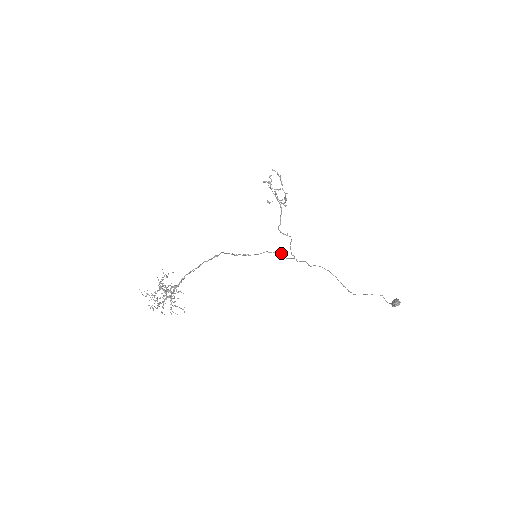
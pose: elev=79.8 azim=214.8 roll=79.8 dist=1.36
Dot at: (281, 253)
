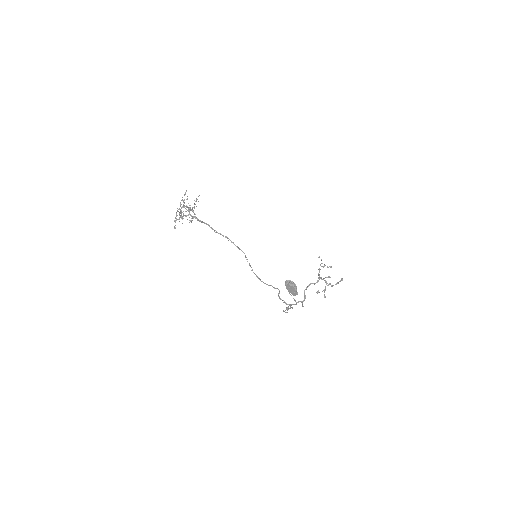
Dot at: (279, 290)
